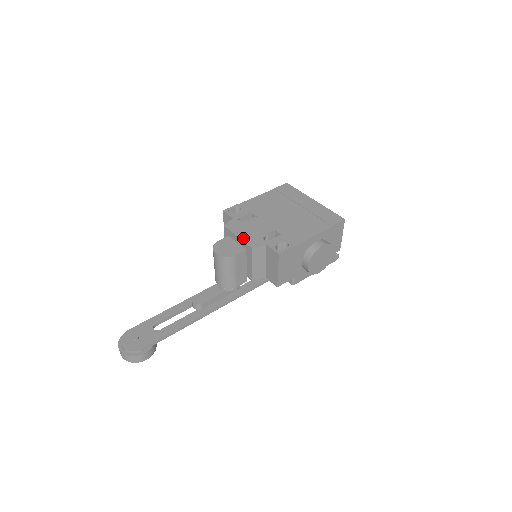
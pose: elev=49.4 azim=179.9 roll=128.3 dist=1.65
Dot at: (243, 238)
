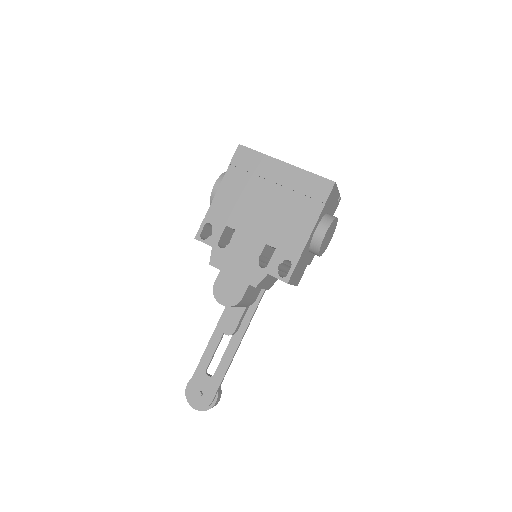
Dot at: (239, 276)
